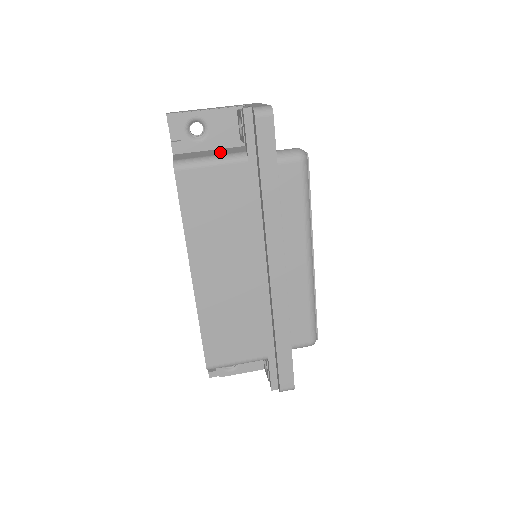
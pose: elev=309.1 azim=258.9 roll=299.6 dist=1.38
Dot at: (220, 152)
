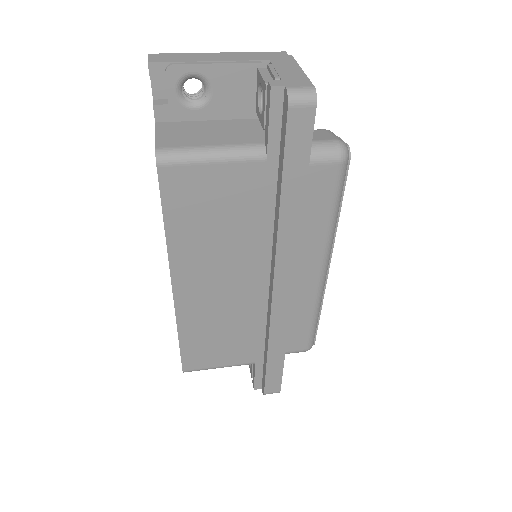
Dot at: (226, 135)
